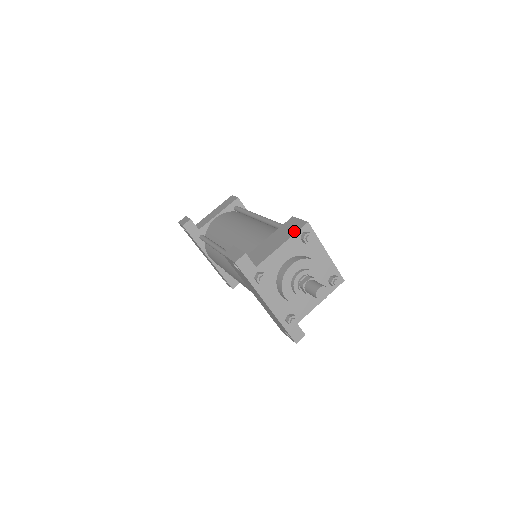
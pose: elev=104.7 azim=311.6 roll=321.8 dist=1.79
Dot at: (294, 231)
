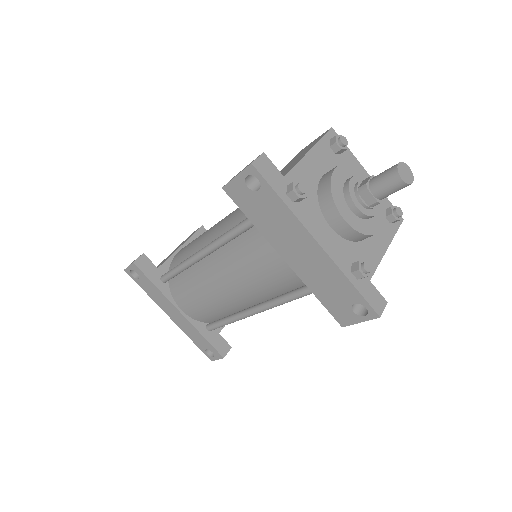
Dot at: (317, 140)
